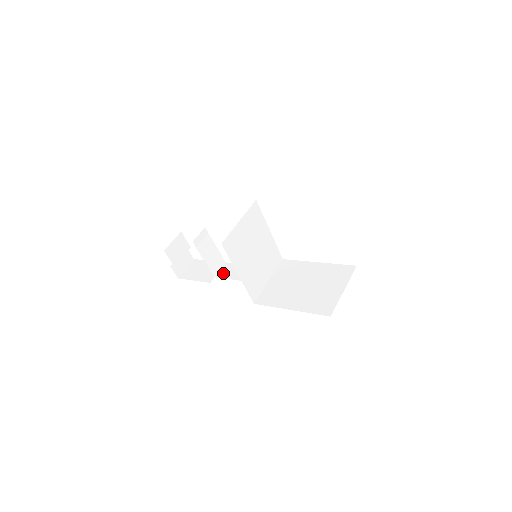
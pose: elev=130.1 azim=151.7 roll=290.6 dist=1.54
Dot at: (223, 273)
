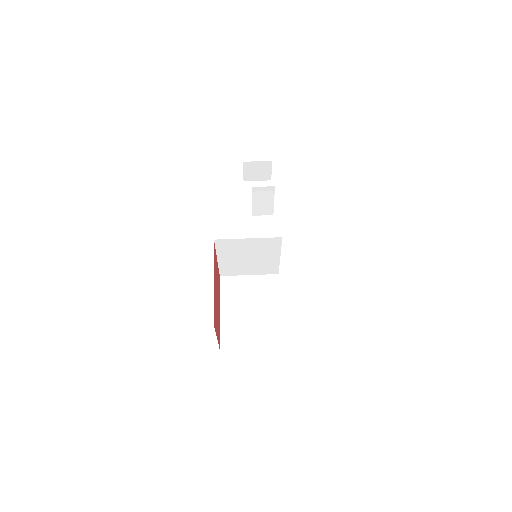
Dot at: (259, 221)
